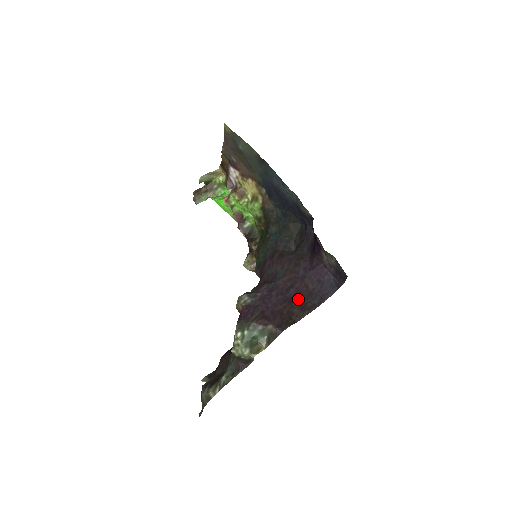
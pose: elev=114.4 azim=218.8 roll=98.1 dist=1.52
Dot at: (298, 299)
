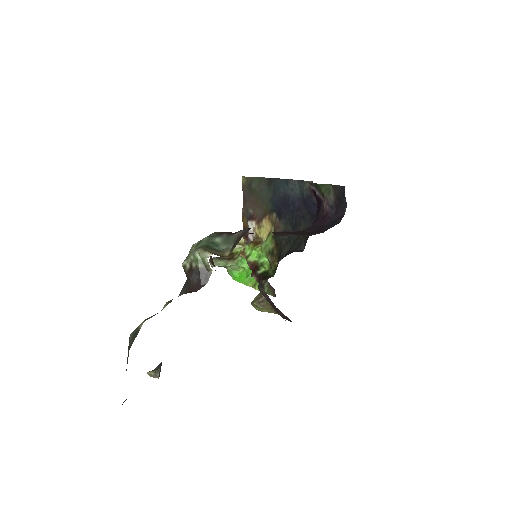
Dot at: occluded
